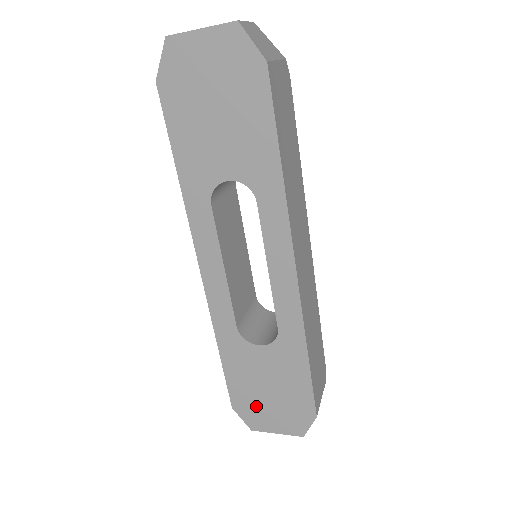
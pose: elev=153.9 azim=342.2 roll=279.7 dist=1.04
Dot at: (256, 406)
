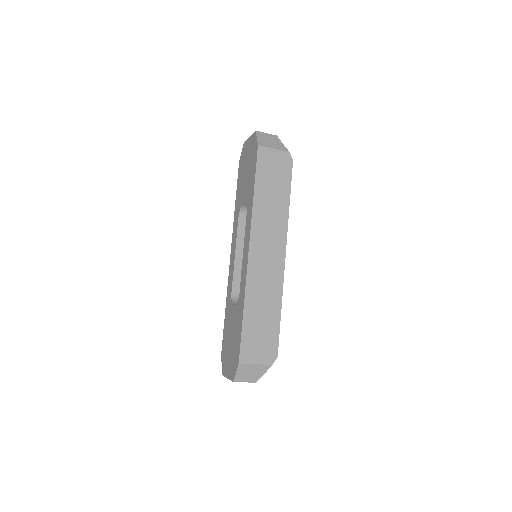
Dot at: (226, 354)
